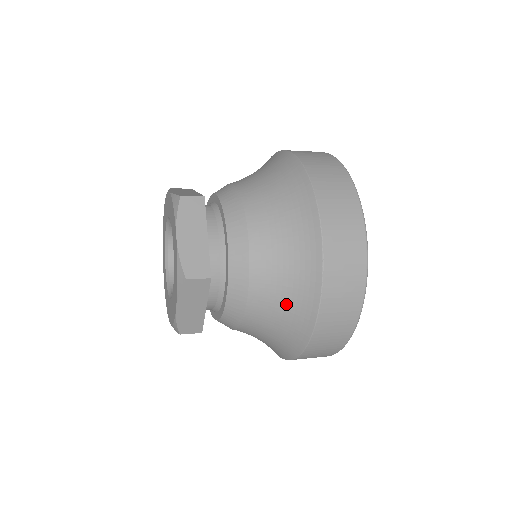
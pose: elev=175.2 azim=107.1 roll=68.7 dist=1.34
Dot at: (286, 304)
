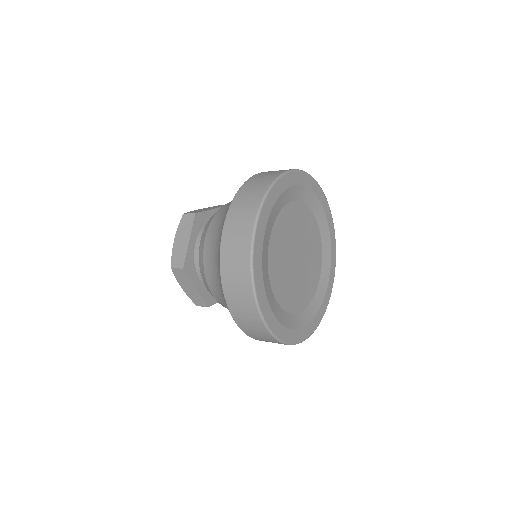
Dot at: (223, 217)
